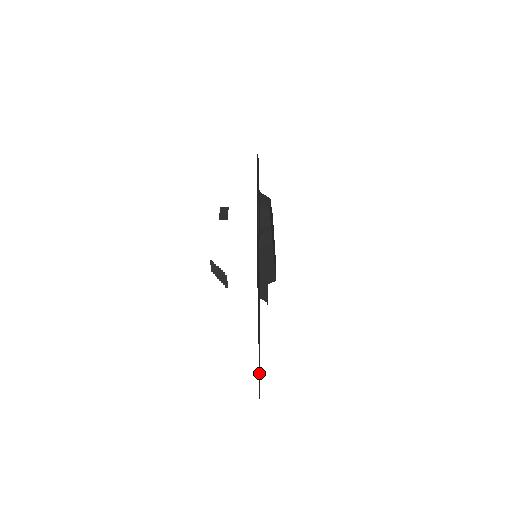
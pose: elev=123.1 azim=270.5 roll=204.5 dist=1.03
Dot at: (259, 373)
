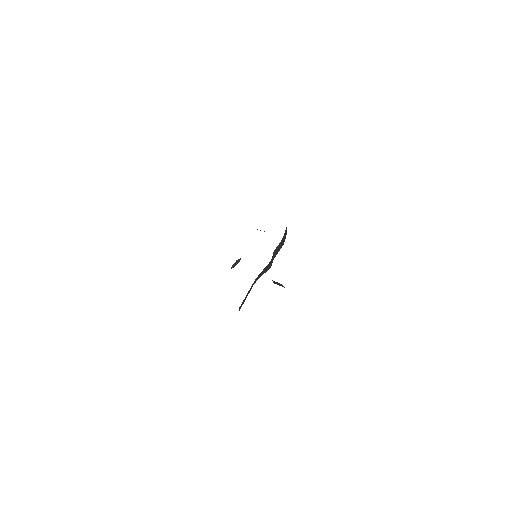
Dot at: occluded
